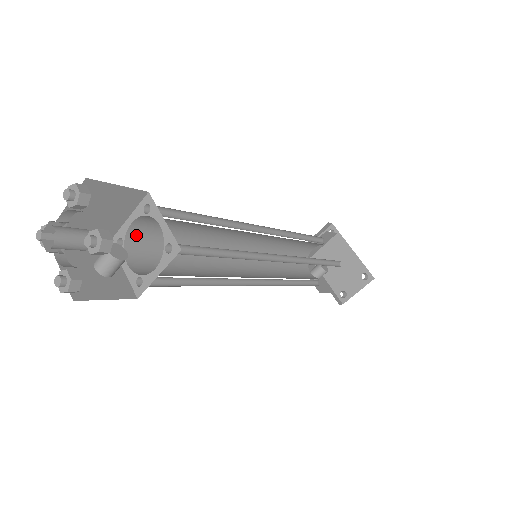
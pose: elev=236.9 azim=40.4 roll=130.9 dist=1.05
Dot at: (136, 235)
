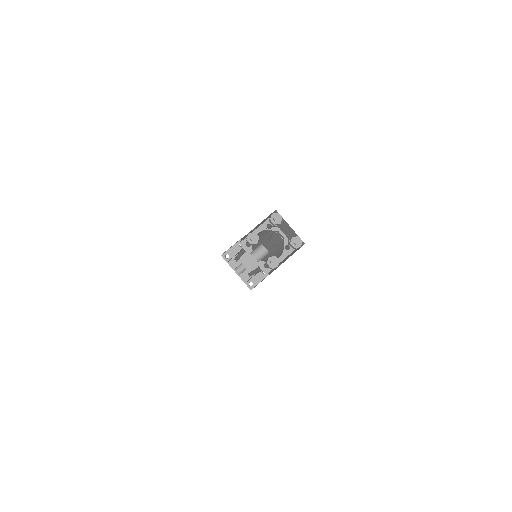
Dot at: occluded
